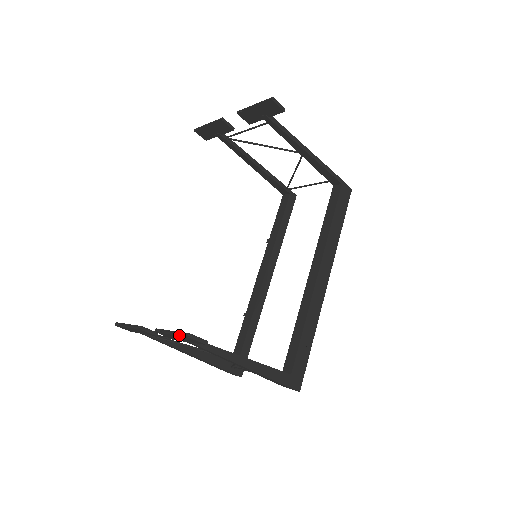
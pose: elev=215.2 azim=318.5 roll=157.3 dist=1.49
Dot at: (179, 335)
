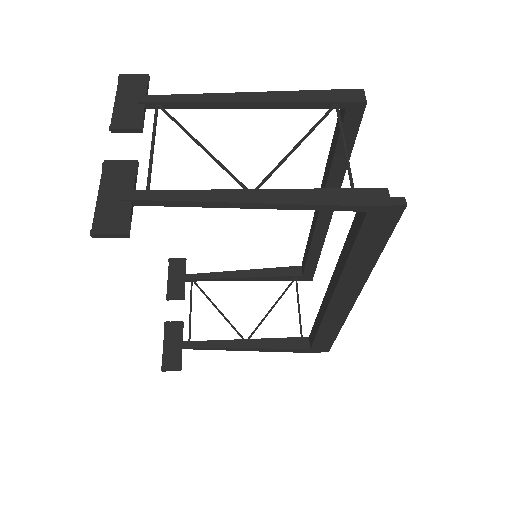
Dot at: (166, 351)
